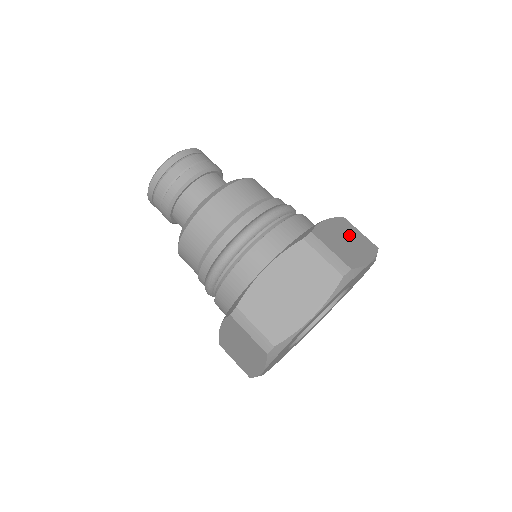
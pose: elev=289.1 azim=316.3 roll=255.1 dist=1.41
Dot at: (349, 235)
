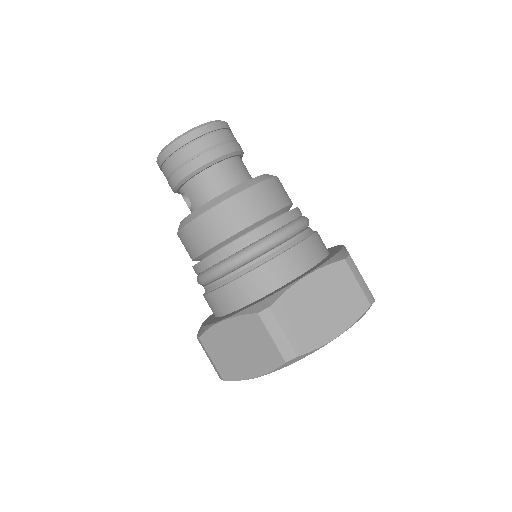
Dot at: occluded
